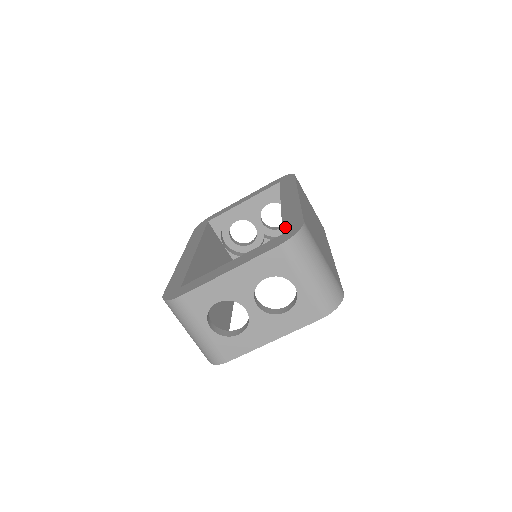
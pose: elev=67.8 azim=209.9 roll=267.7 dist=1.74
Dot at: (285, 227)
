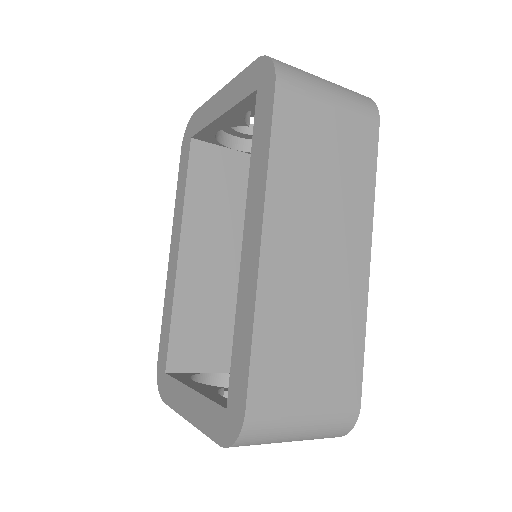
Dot at: (230, 387)
